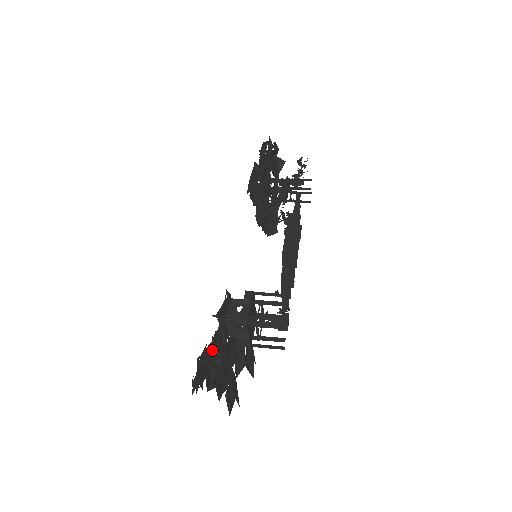
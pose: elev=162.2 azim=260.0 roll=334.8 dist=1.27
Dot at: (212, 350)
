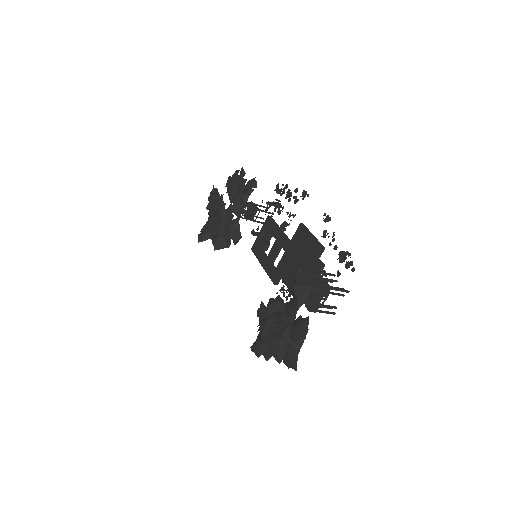
Dot at: (280, 317)
